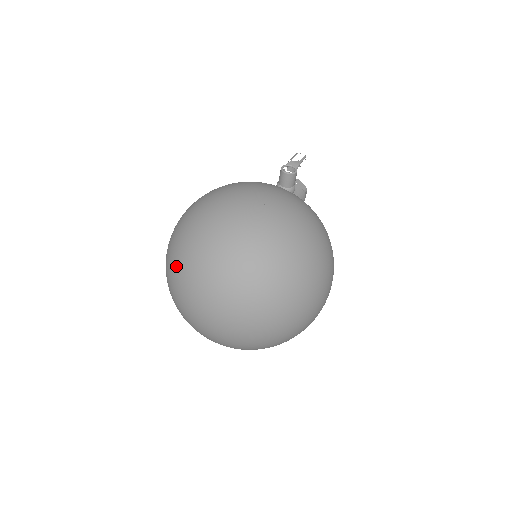
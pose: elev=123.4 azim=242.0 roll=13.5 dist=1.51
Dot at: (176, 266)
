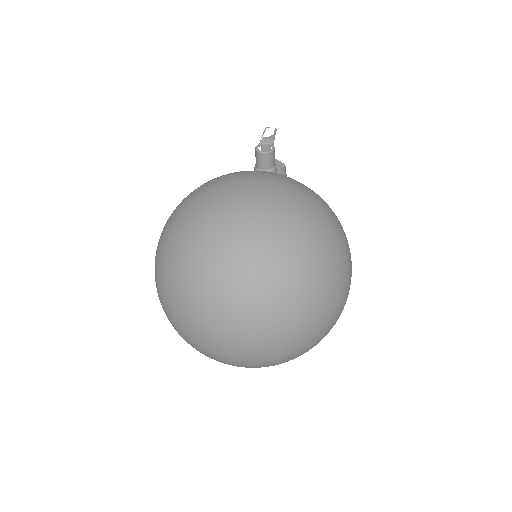
Dot at: (176, 297)
